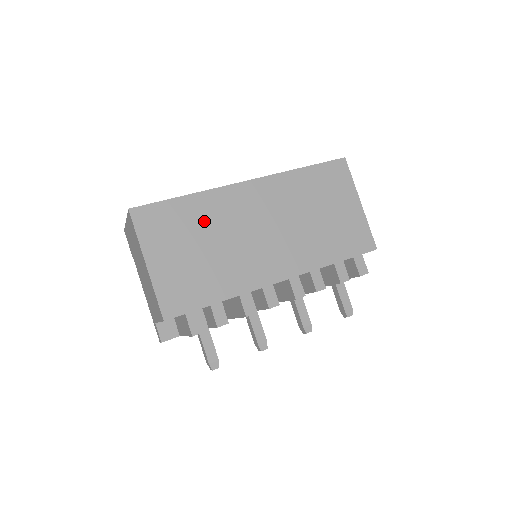
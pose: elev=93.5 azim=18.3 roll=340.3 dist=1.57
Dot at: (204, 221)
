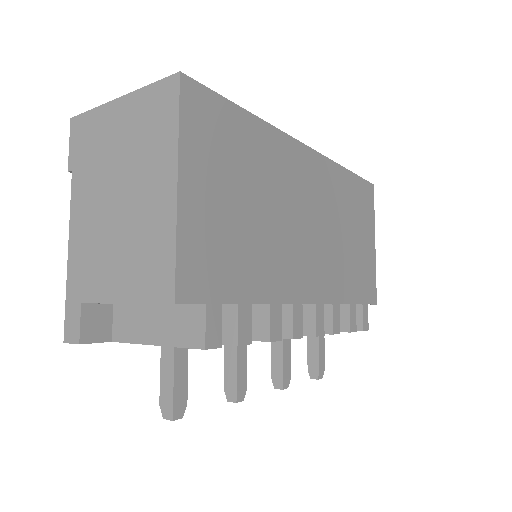
Dot at: (260, 166)
